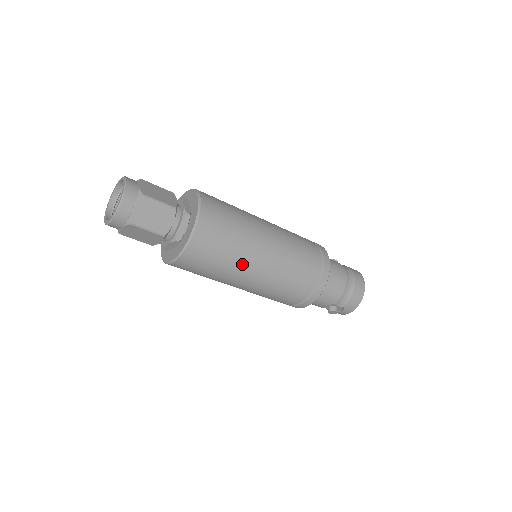
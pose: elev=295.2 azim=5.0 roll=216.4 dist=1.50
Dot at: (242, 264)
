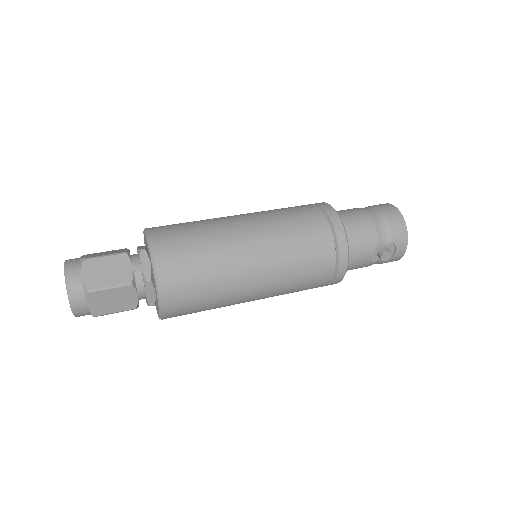
Dot at: (230, 258)
